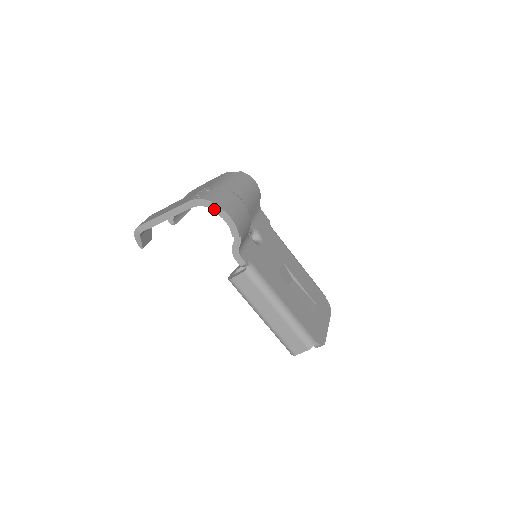
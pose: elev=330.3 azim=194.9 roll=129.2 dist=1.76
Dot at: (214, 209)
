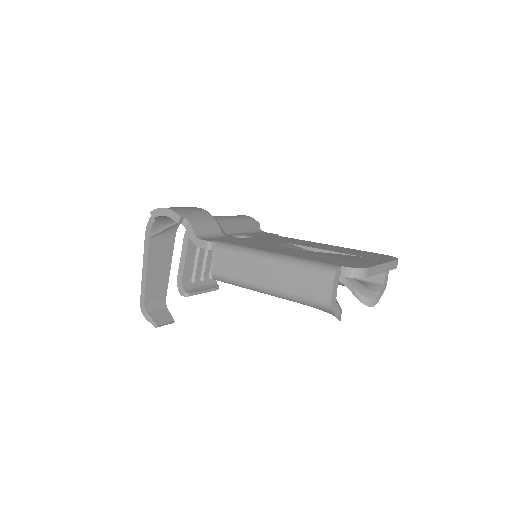
Dot at: (153, 215)
